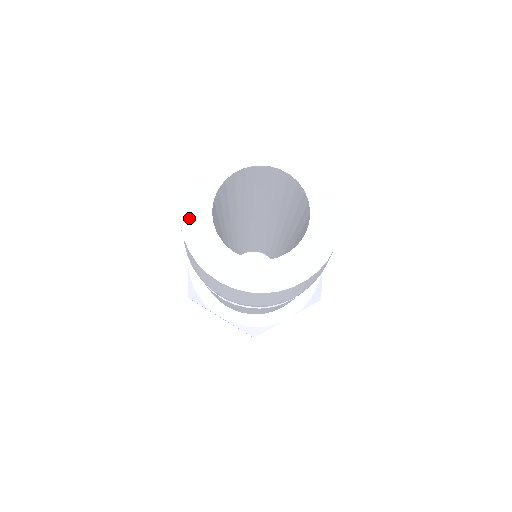
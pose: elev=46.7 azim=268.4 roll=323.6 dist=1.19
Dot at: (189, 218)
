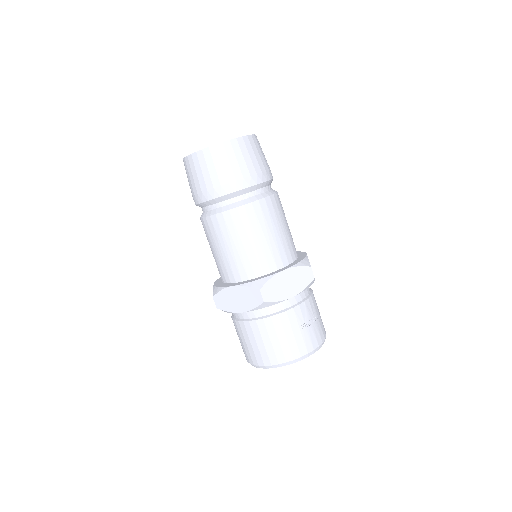
Dot at: occluded
